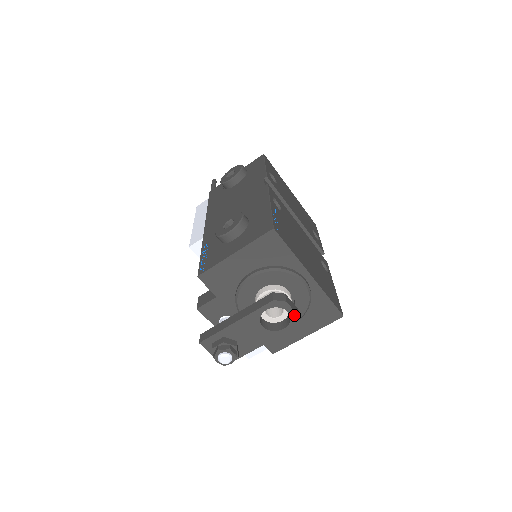
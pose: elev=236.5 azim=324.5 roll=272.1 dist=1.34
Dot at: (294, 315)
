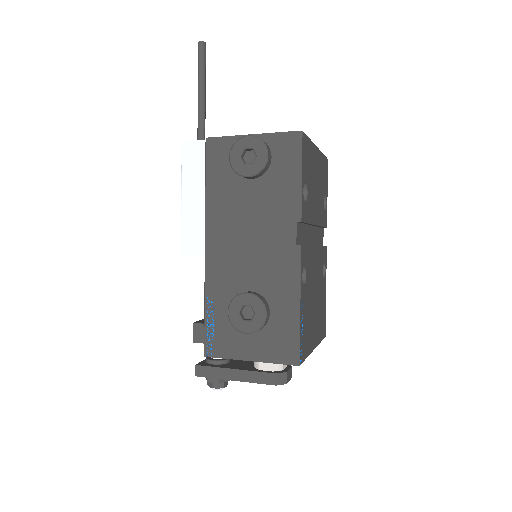
Dot at: occluded
